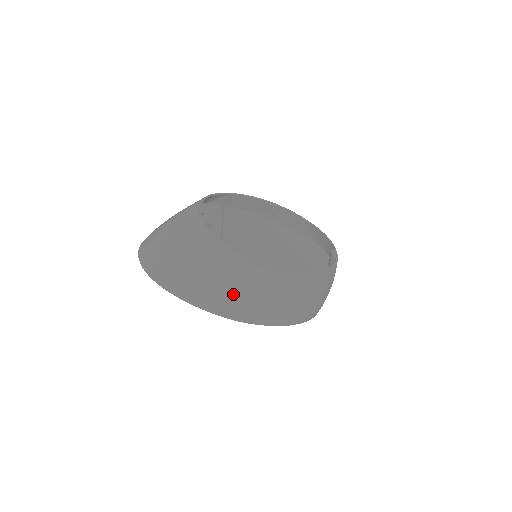
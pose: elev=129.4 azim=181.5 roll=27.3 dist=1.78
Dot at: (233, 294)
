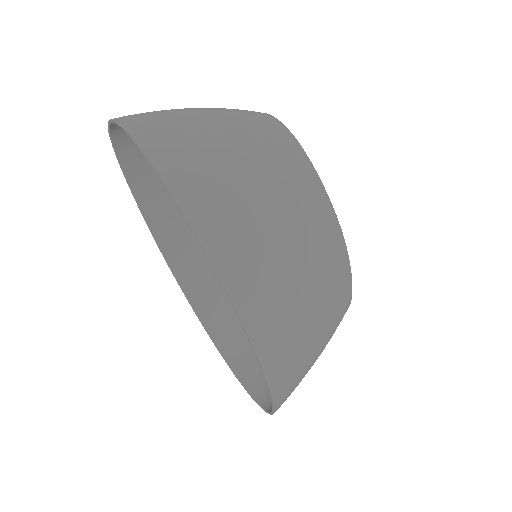
Dot at: (279, 255)
